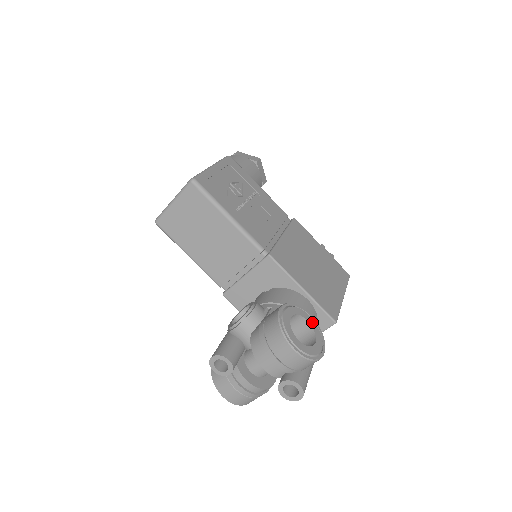
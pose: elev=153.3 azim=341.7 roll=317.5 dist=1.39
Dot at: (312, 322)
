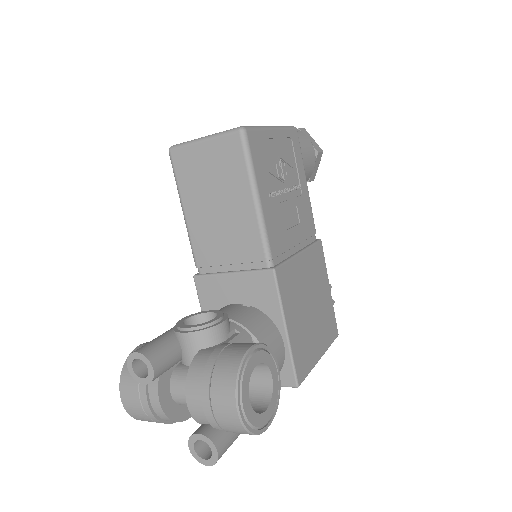
Dot at: (276, 381)
